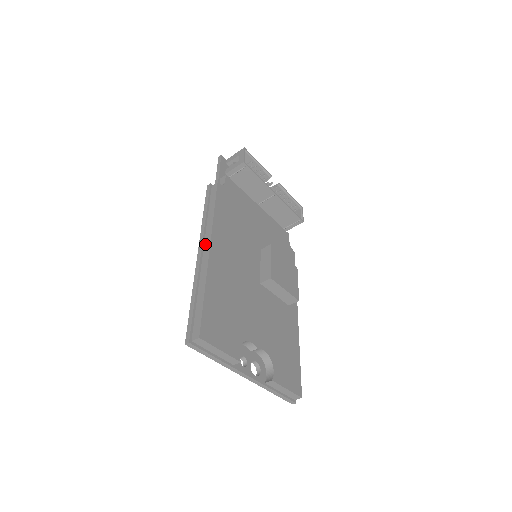
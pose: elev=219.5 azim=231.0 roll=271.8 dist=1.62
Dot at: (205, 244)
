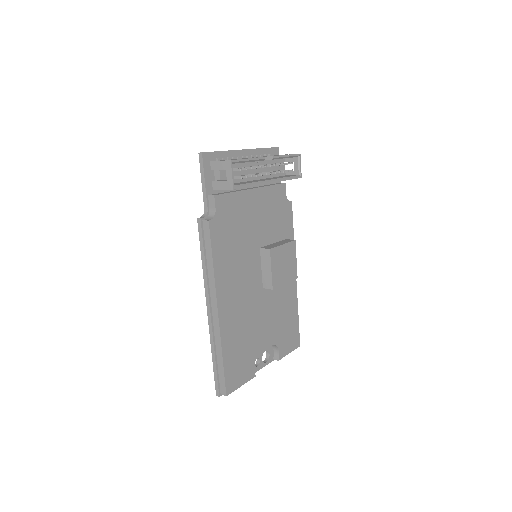
Dot at: (212, 304)
